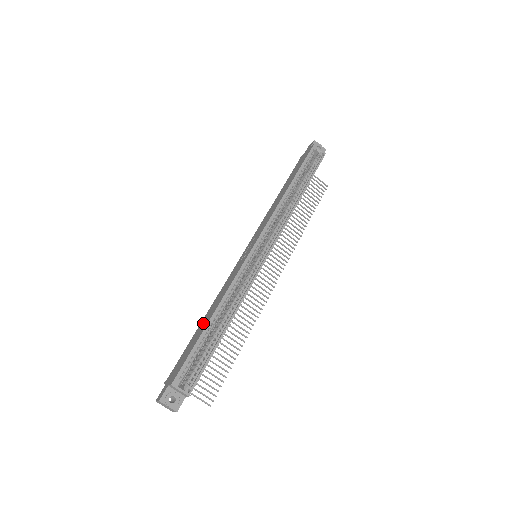
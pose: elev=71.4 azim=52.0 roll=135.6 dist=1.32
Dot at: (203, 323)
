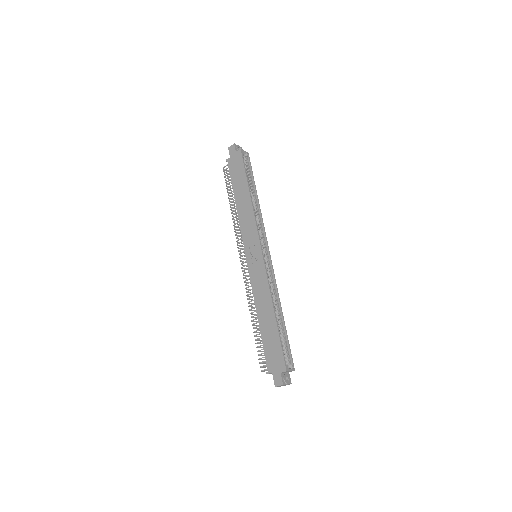
Dot at: (266, 322)
